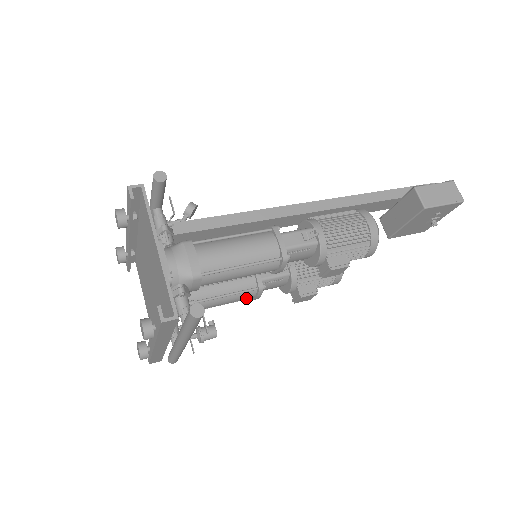
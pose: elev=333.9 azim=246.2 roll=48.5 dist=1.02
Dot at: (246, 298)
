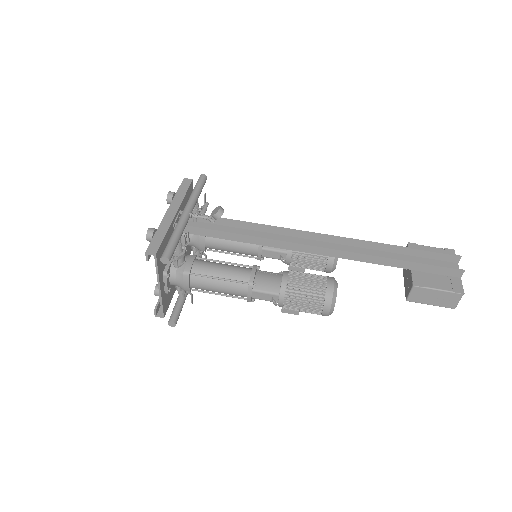
Dot at: occluded
